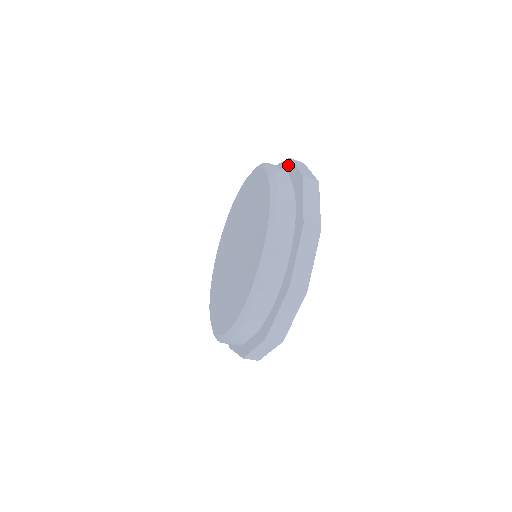
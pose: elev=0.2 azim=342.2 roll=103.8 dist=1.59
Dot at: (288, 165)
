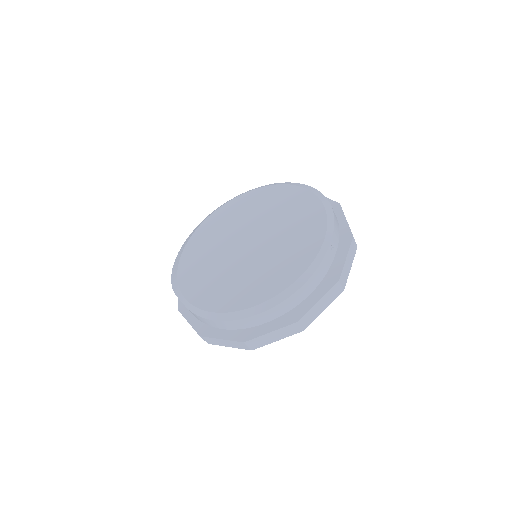
Dot at: occluded
